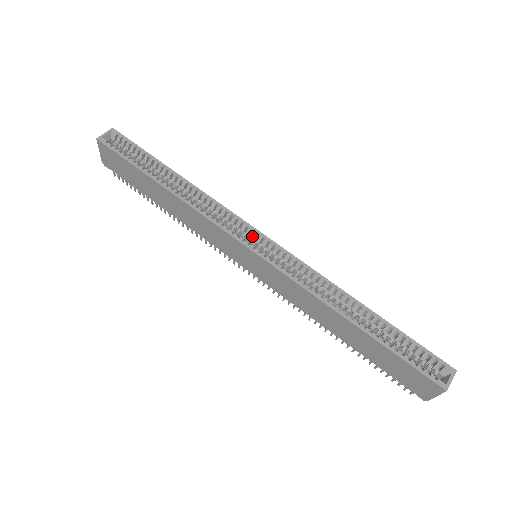
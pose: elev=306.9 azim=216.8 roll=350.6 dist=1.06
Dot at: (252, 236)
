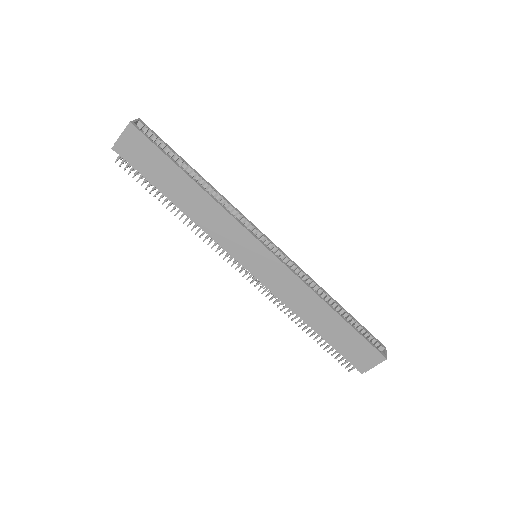
Dot at: (261, 238)
